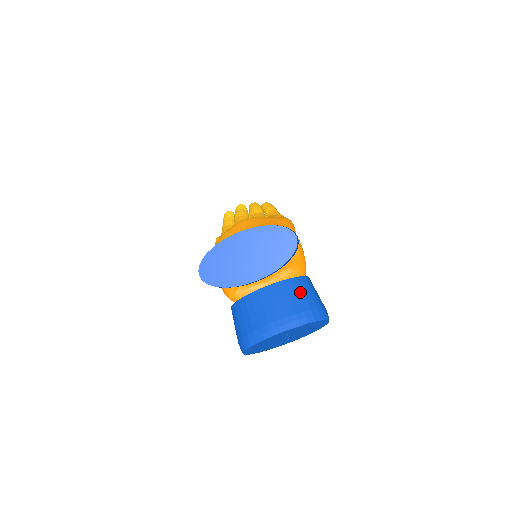
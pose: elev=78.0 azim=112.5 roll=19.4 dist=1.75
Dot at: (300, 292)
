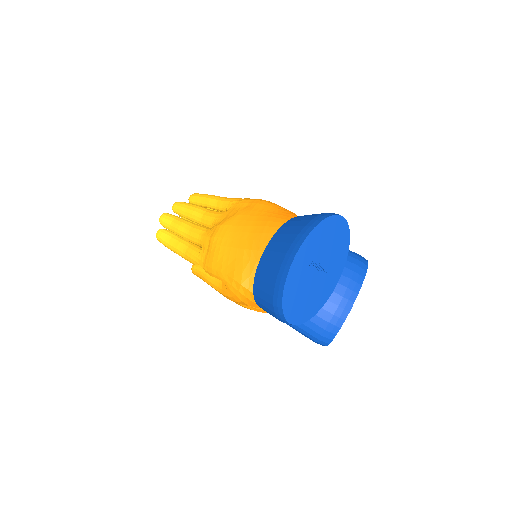
Dot at: occluded
